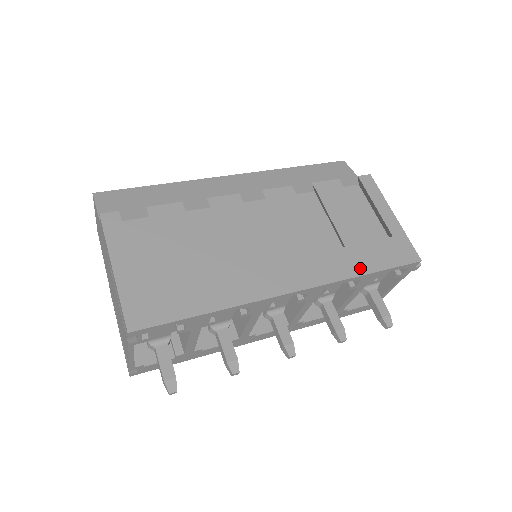
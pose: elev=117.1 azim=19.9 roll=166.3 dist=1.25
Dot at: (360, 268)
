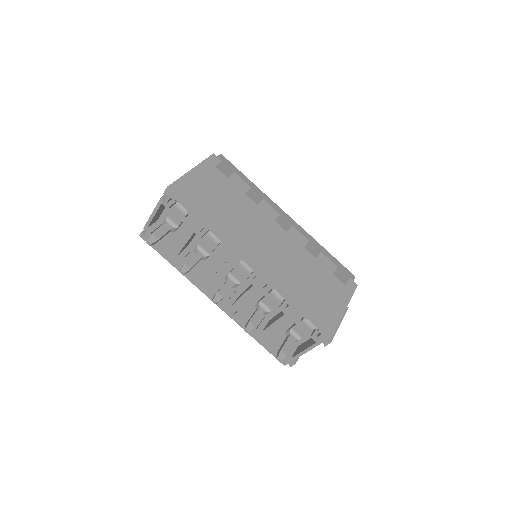
Dot at: (295, 297)
